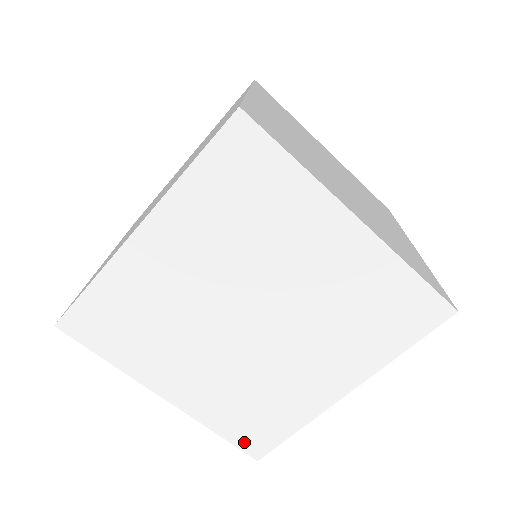
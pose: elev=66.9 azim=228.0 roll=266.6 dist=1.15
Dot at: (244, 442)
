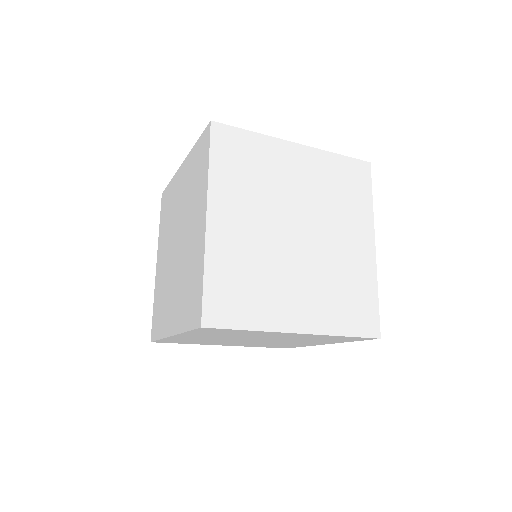
Dot at: (276, 347)
